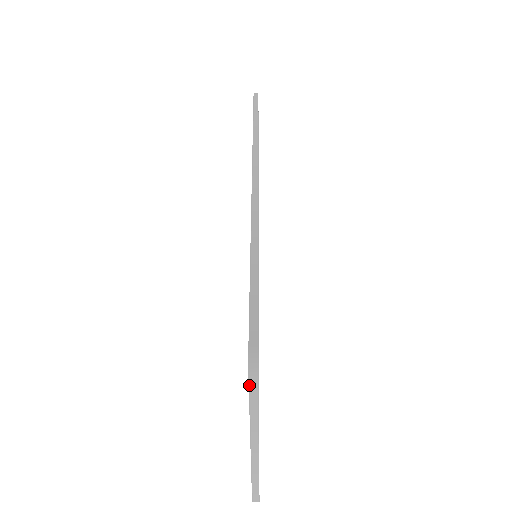
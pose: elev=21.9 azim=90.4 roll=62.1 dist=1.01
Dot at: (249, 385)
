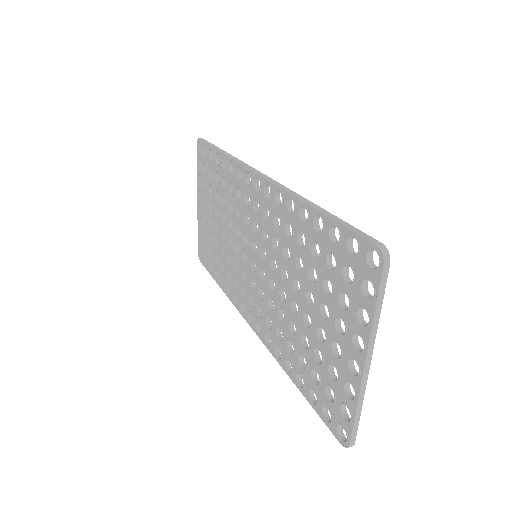
Dot at: (382, 276)
